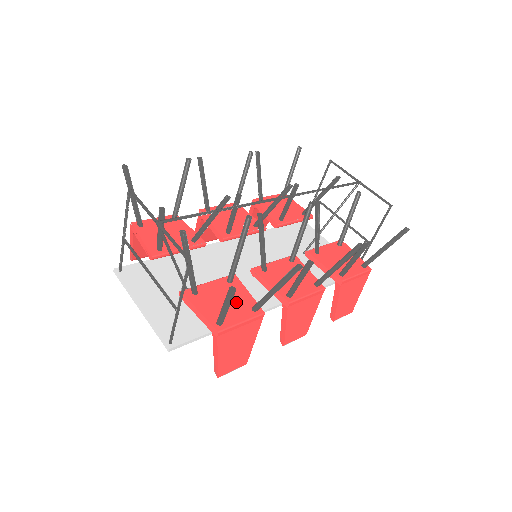
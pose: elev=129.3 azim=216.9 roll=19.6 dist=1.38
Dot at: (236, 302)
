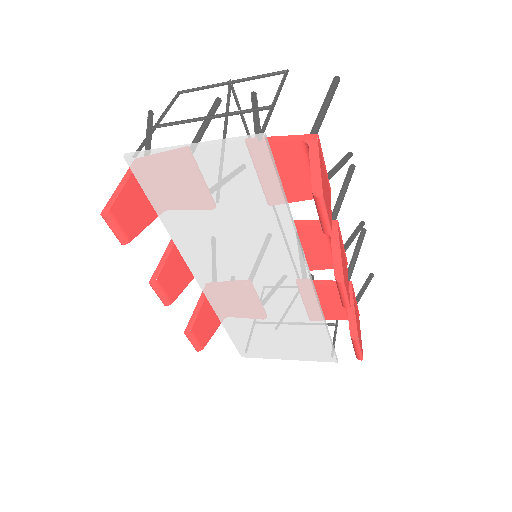
Dot at: occluded
